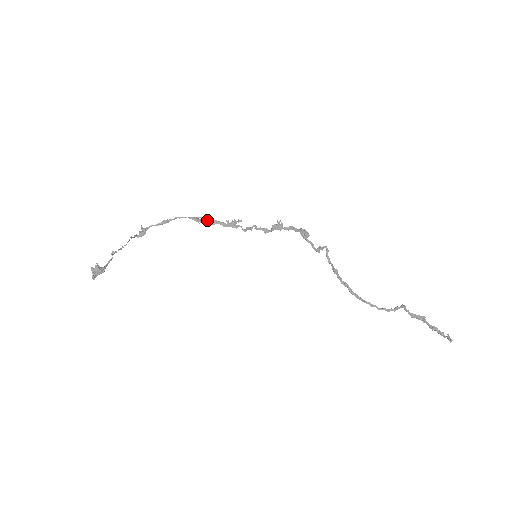
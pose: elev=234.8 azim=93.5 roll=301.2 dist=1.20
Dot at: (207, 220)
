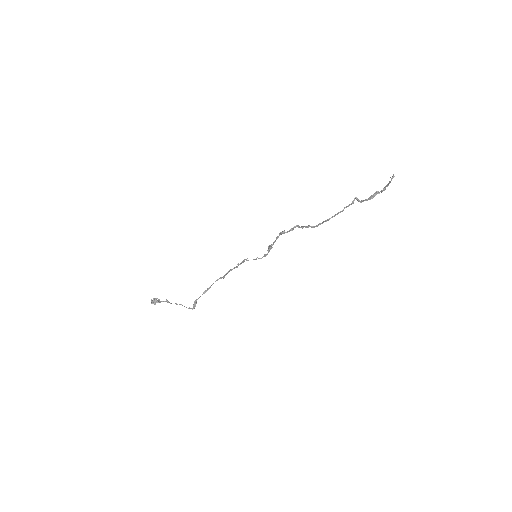
Dot at: (227, 272)
